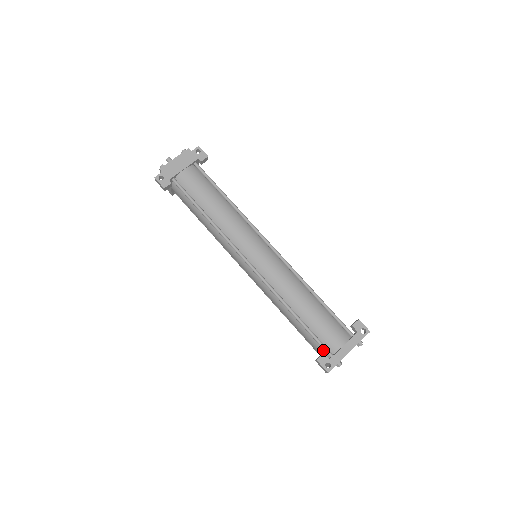
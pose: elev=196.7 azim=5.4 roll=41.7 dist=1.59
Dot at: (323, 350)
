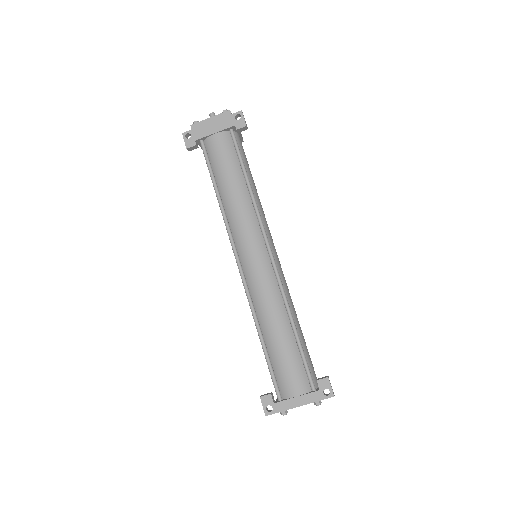
Dot at: occluded
